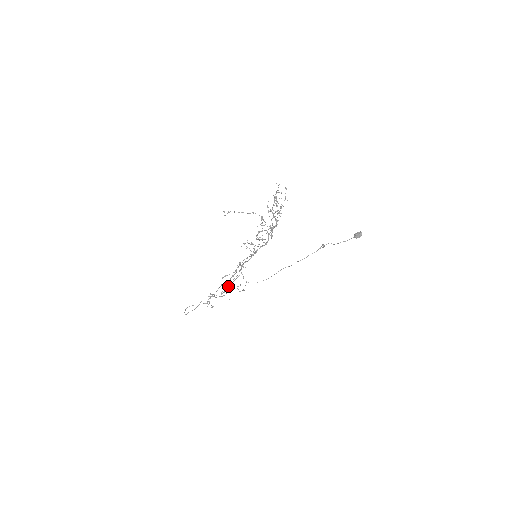
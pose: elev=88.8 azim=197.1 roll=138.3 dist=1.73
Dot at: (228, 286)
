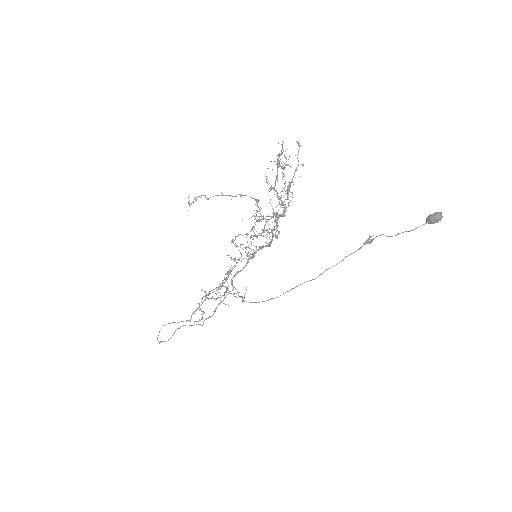
Dot at: (213, 311)
